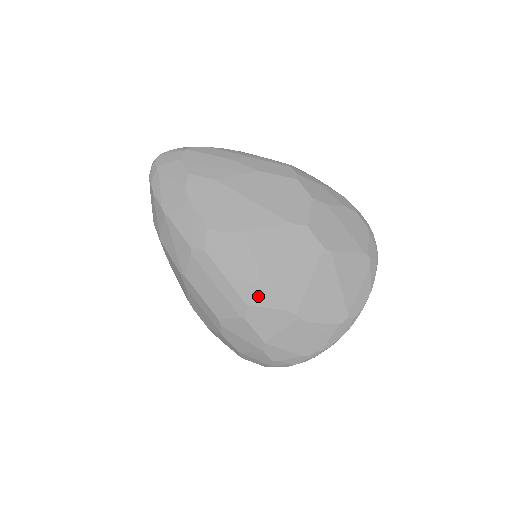
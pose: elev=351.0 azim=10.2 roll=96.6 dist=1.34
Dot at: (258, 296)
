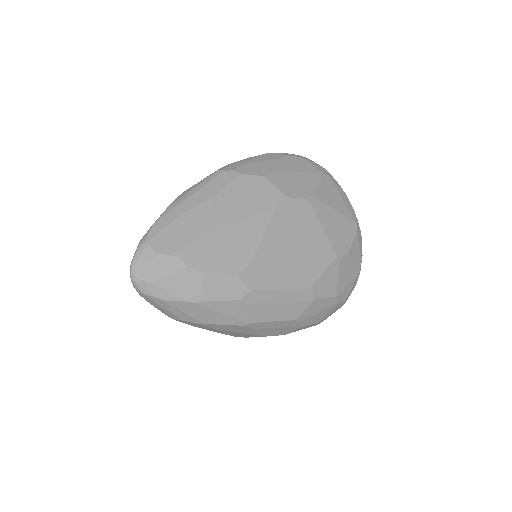
Dot at: (310, 275)
